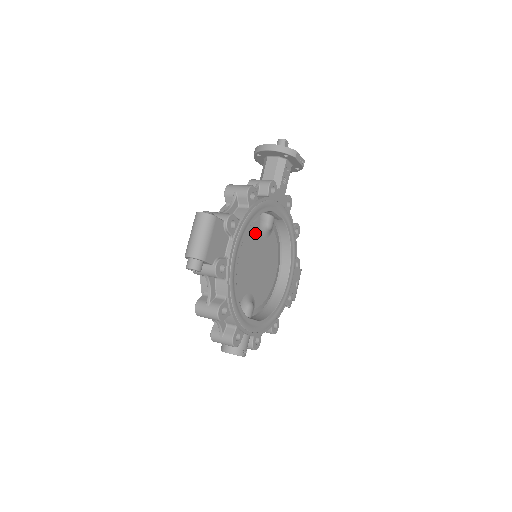
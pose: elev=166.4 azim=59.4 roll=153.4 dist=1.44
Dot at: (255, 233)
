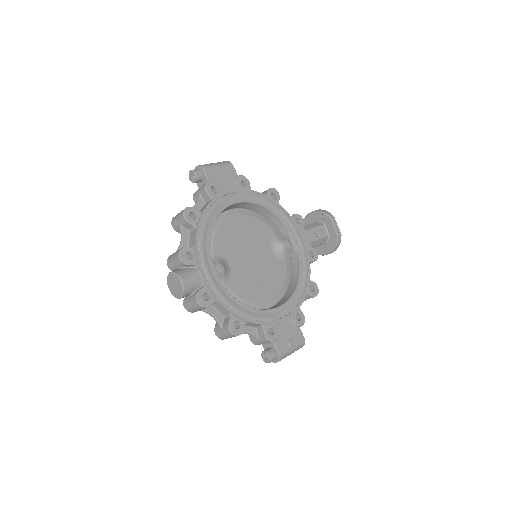
Dot at: (264, 234)
